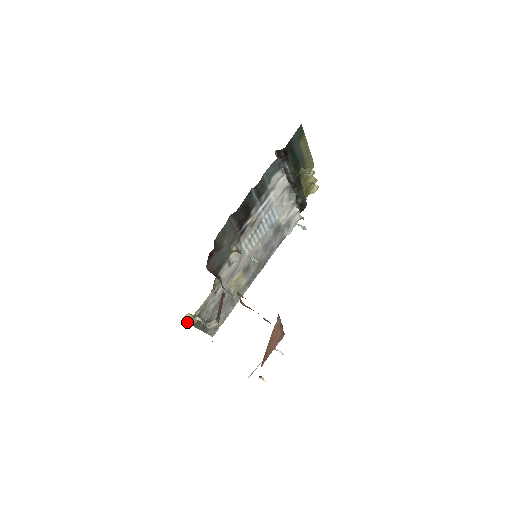
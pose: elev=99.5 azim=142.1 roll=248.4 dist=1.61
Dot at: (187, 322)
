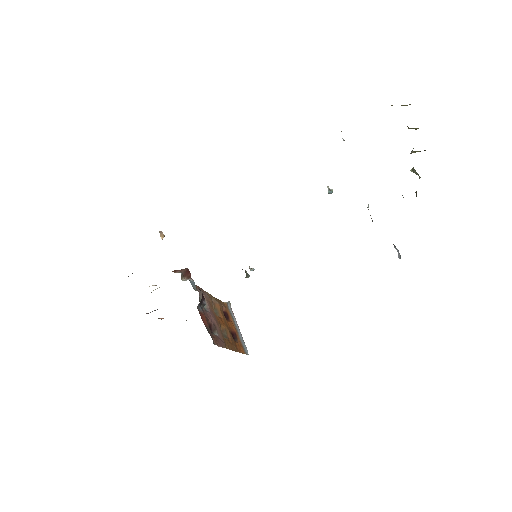
Dot at: occluded
